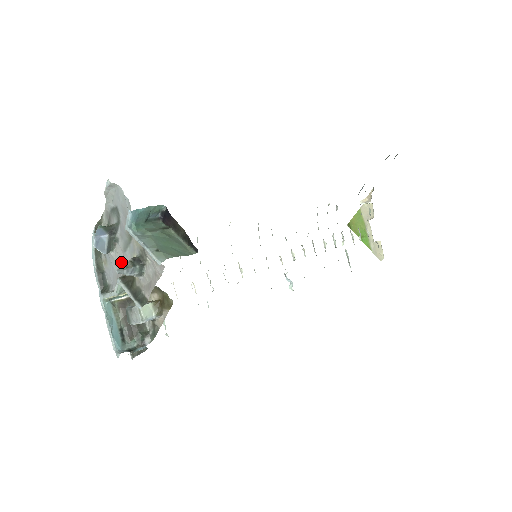
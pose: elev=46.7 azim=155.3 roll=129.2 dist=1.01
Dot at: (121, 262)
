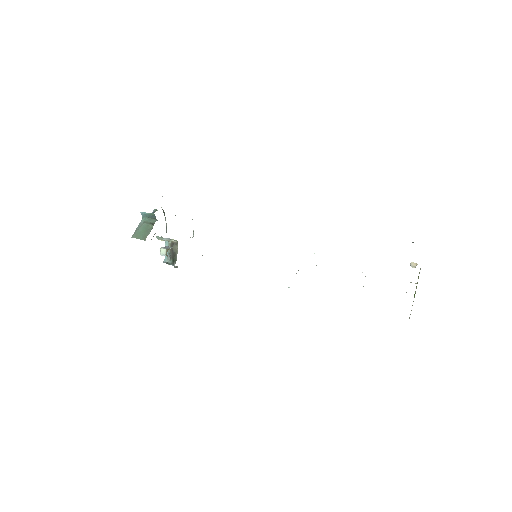
Dot at: occluded
